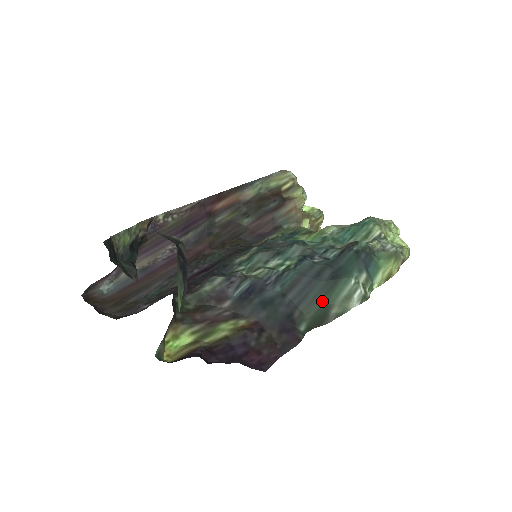
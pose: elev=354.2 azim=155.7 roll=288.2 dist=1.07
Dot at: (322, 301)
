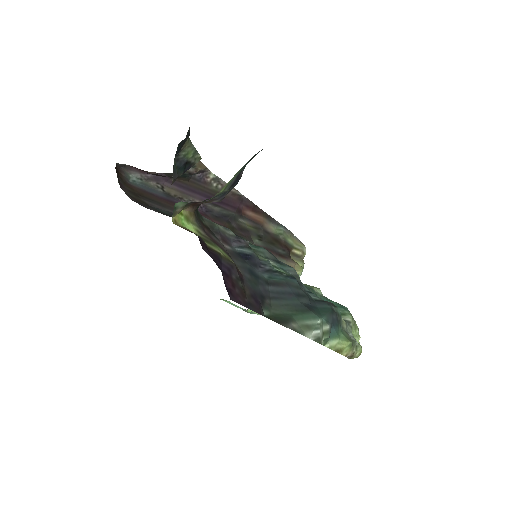
Dot at: (290, 312)
